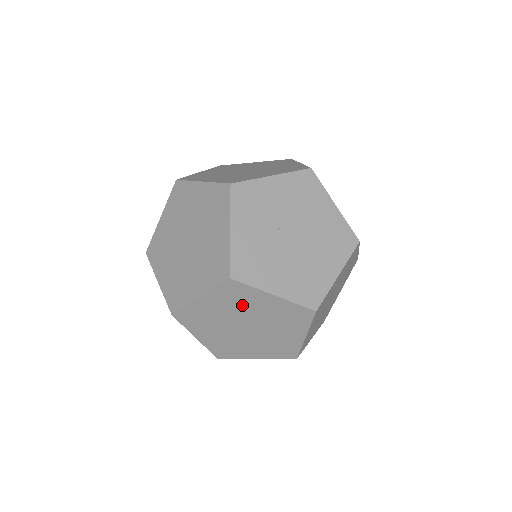
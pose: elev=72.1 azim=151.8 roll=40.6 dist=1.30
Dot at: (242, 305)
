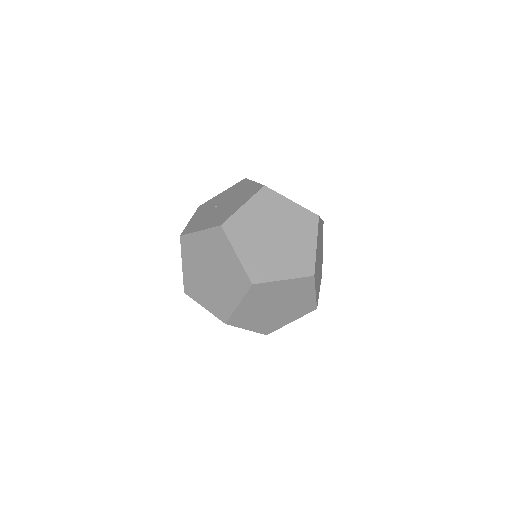
Dot at: (197, 253)
